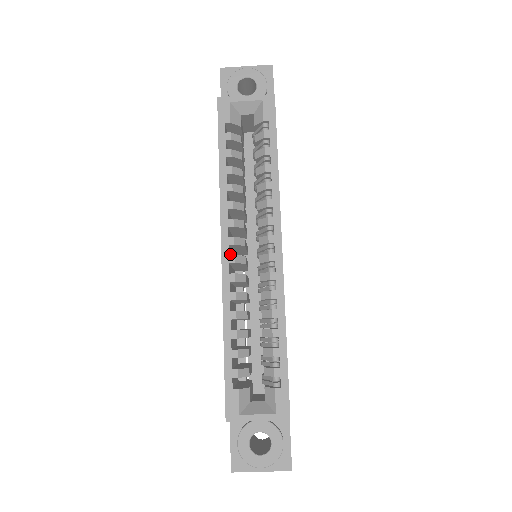
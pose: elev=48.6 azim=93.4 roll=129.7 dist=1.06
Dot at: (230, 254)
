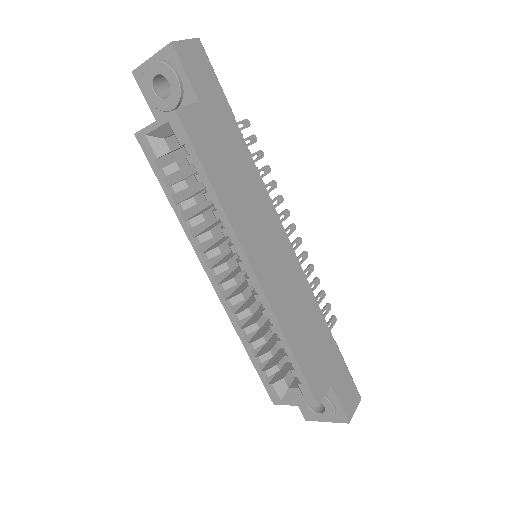
Dot at: (225, 274)
